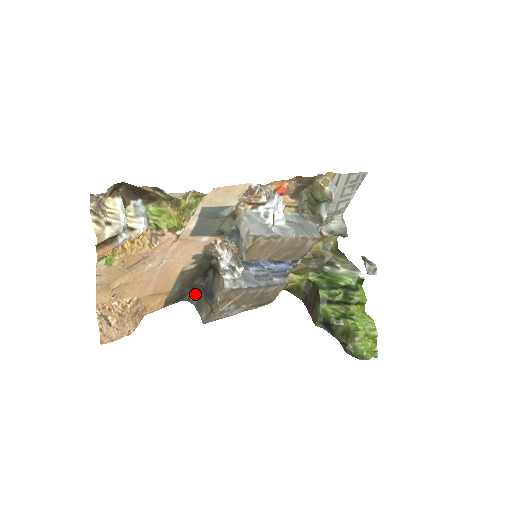
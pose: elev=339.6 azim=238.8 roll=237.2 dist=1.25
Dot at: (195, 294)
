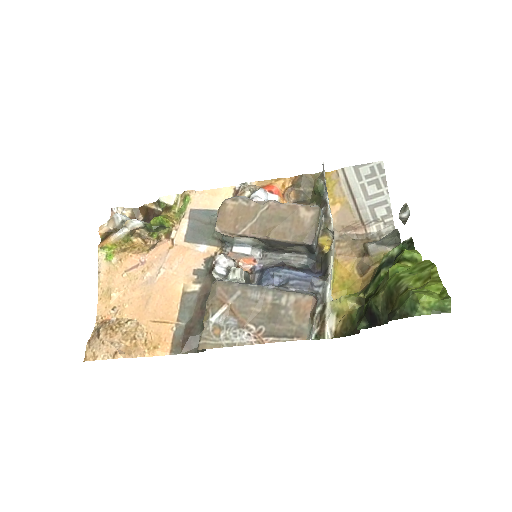
Dot at: occluded
